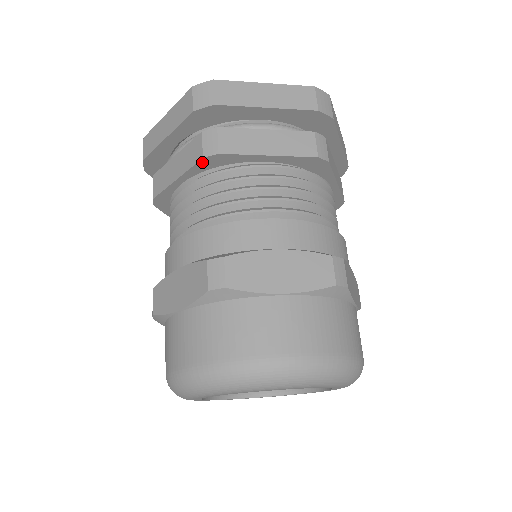
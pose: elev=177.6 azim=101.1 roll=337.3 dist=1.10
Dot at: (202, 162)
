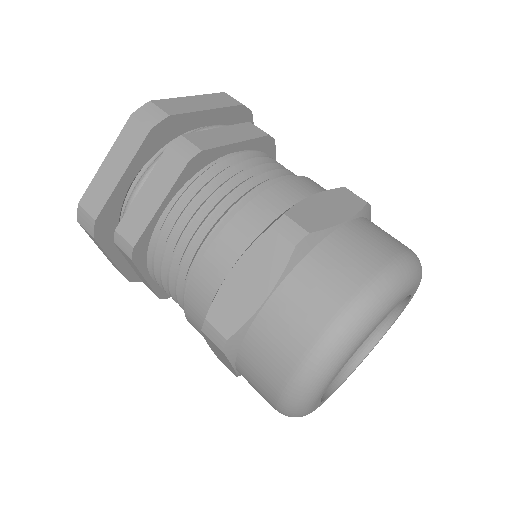
Dot at: (187, 168)
